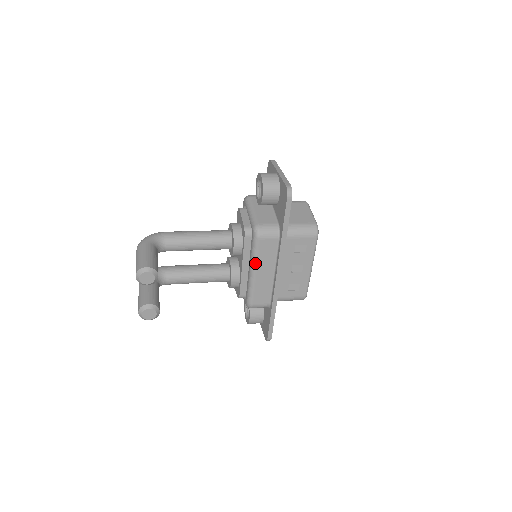
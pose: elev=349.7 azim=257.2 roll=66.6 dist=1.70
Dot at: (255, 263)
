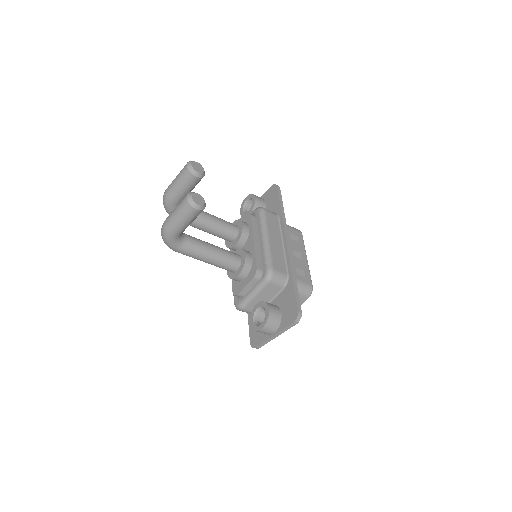
Dot at: (266, 229)
